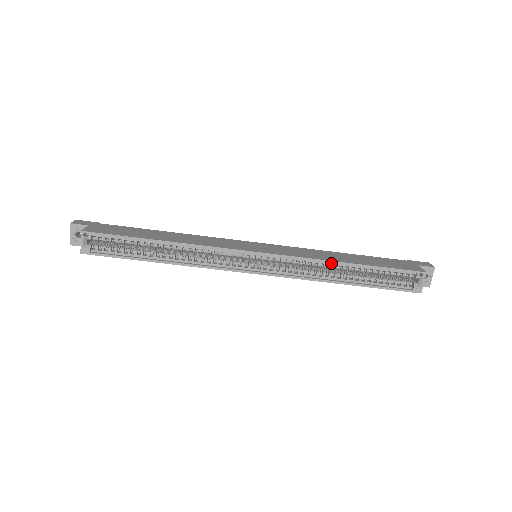
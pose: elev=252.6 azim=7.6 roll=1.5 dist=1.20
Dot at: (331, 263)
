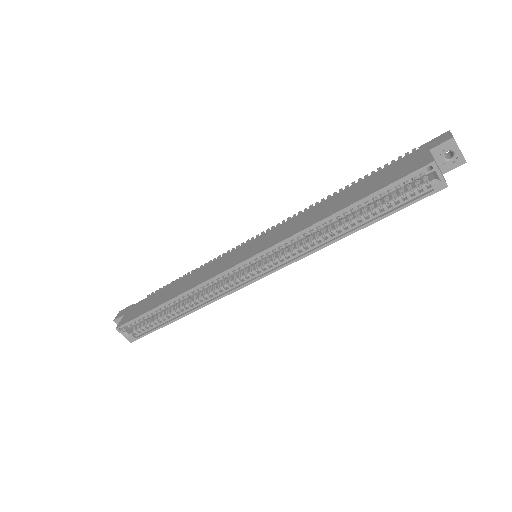
Dot at: (318, 224)
